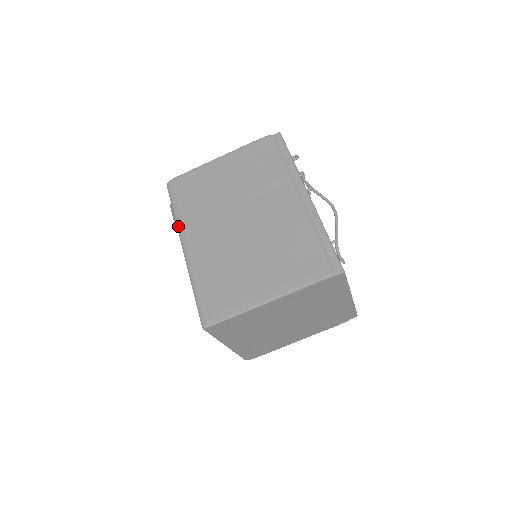
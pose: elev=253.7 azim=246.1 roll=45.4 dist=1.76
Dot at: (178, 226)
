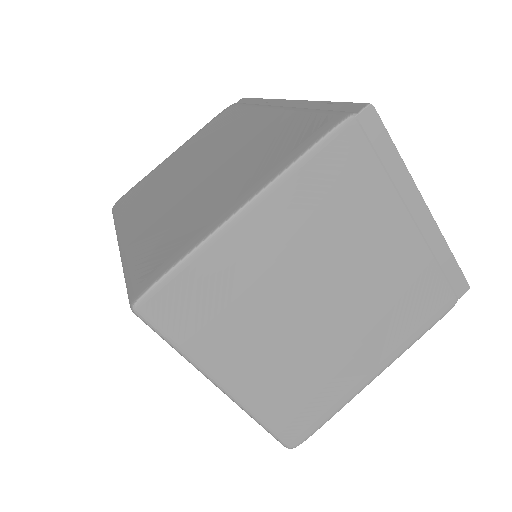
Dot at: (116, 229)
